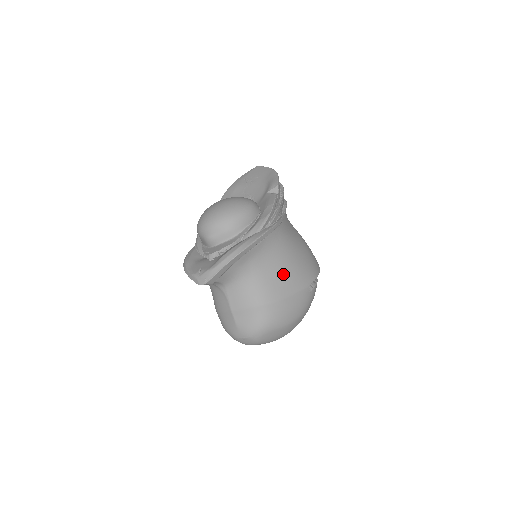
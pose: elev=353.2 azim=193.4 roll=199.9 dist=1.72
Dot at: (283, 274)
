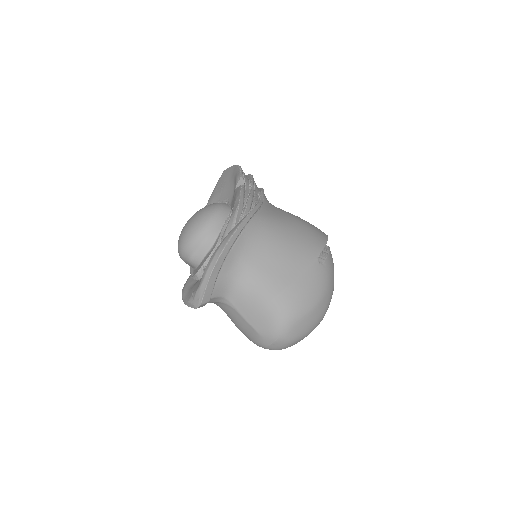
Dot at: (281, 259)
